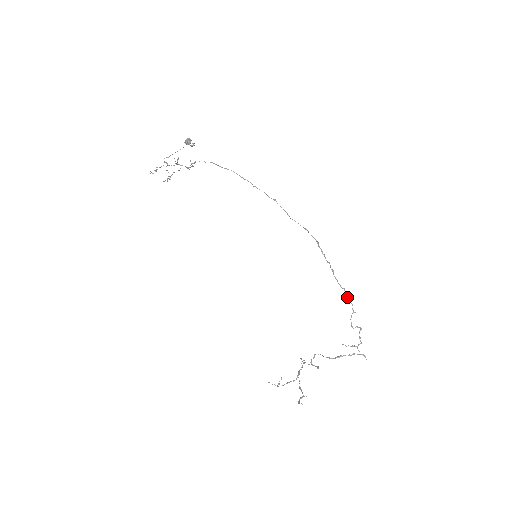
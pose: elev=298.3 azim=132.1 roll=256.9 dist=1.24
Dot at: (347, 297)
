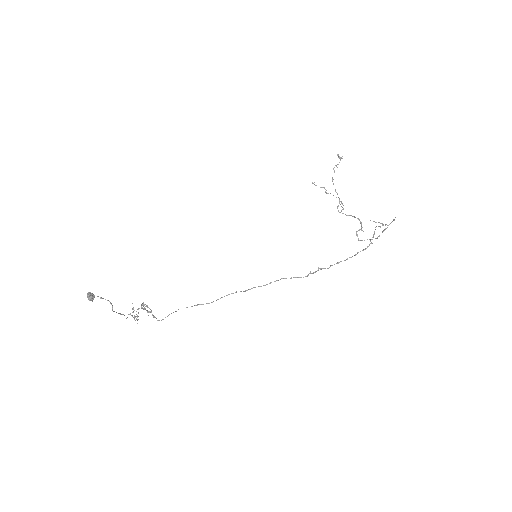
Dot at: occluded
